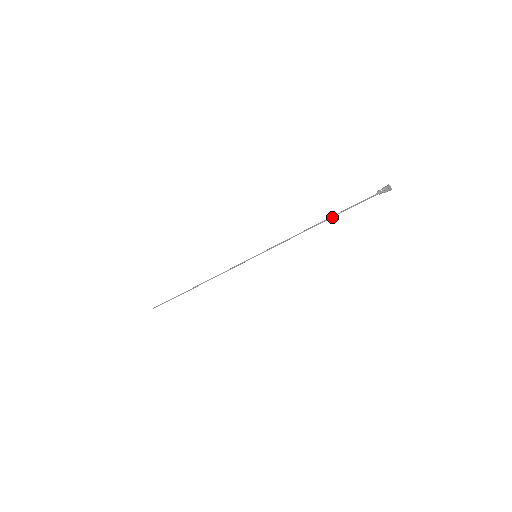
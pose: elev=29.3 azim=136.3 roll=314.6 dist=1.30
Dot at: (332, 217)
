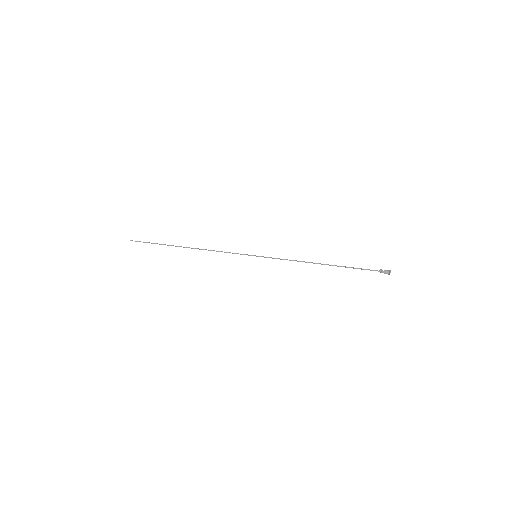
Dot at: occluded
